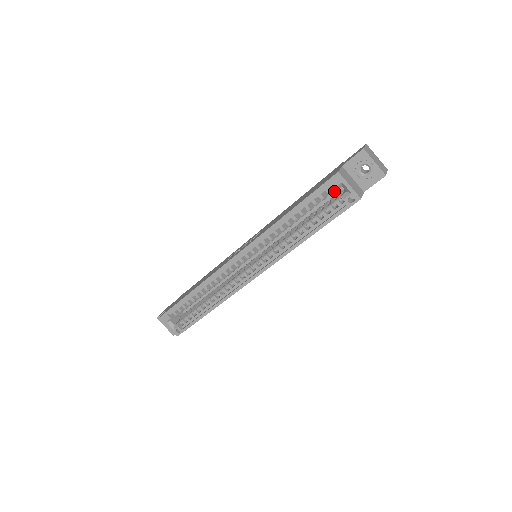
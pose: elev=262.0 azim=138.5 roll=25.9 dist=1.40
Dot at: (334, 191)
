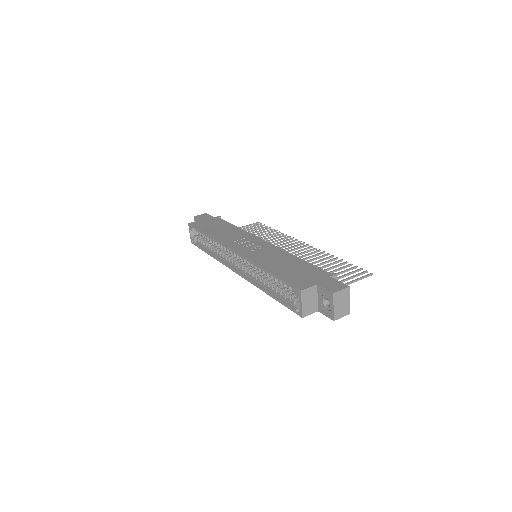
Dot at: occluded
